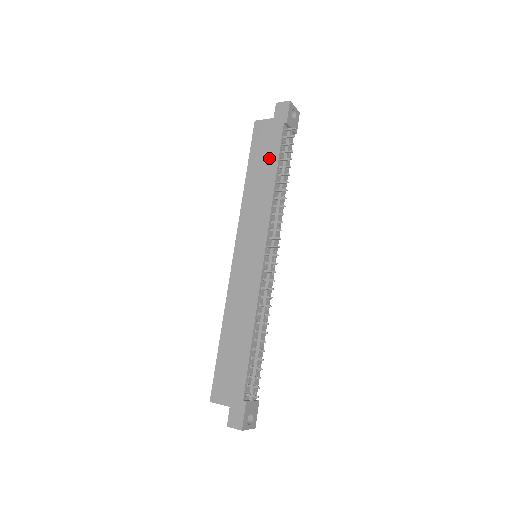
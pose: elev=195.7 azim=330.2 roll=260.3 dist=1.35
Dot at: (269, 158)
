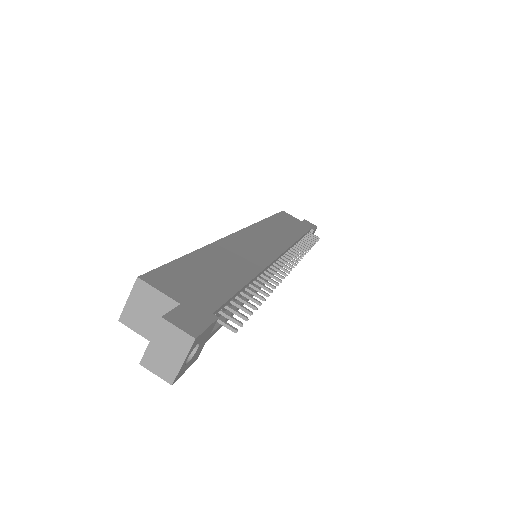
Dot at: (295, 228)
